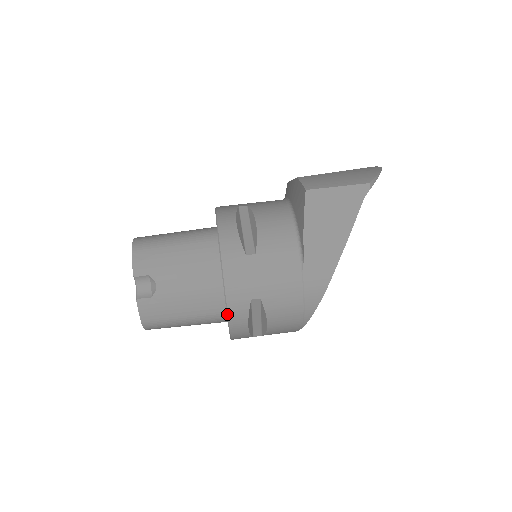
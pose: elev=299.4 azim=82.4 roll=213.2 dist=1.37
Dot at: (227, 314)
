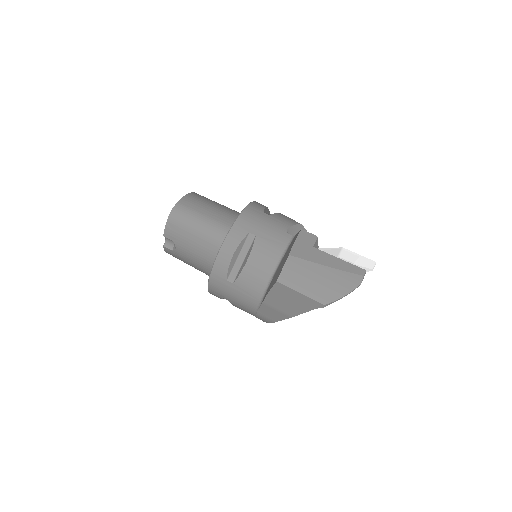
Dot at: (209, 292)
